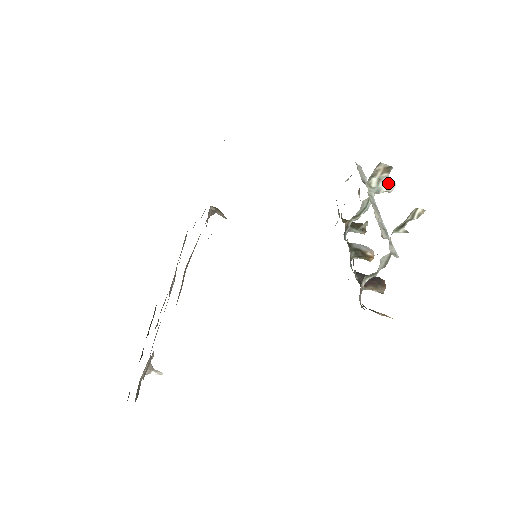
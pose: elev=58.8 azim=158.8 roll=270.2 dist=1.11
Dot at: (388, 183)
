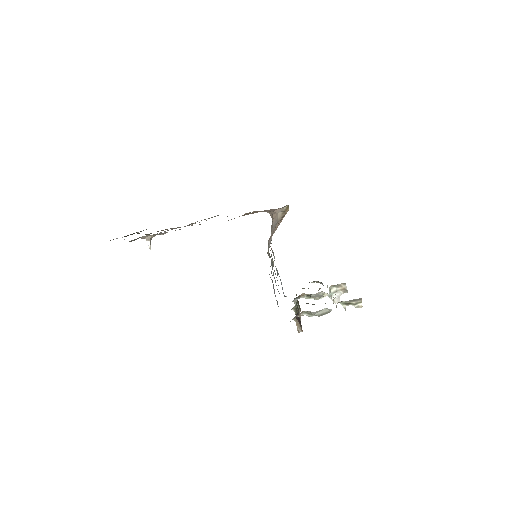
Dot at: (338, 297)
